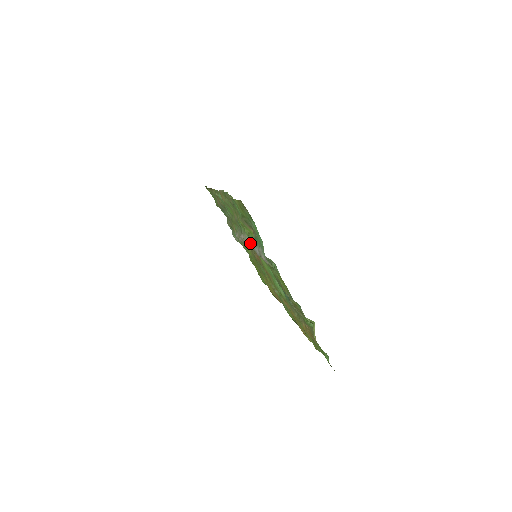
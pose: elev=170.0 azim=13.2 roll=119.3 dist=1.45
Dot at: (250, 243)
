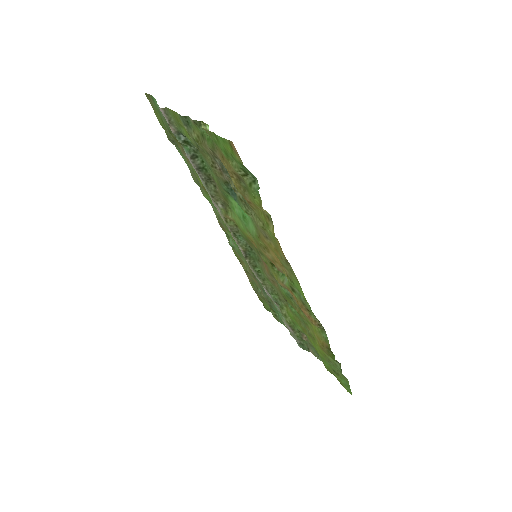
Dot at: (203, 185)
